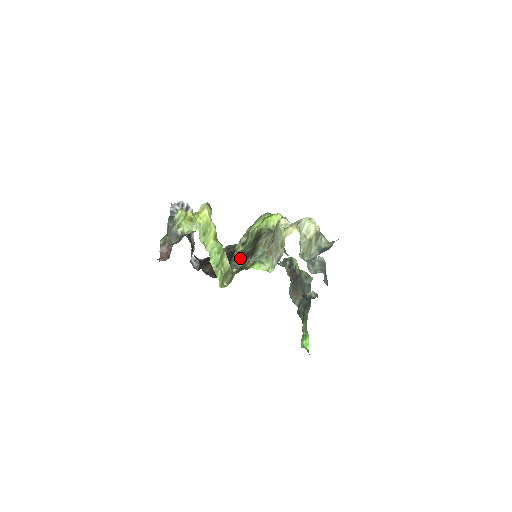
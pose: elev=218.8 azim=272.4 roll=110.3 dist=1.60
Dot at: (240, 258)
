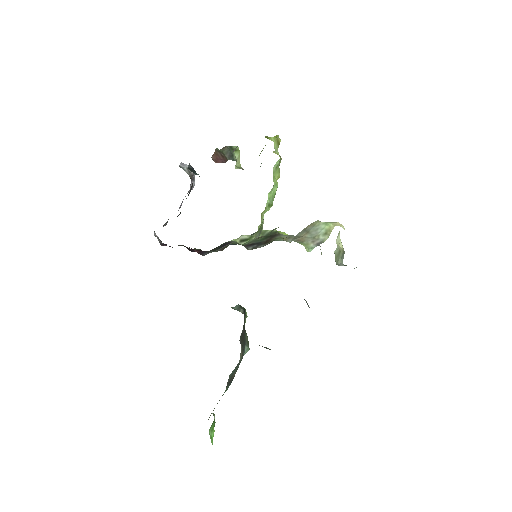
Dot at: (244, 245)
